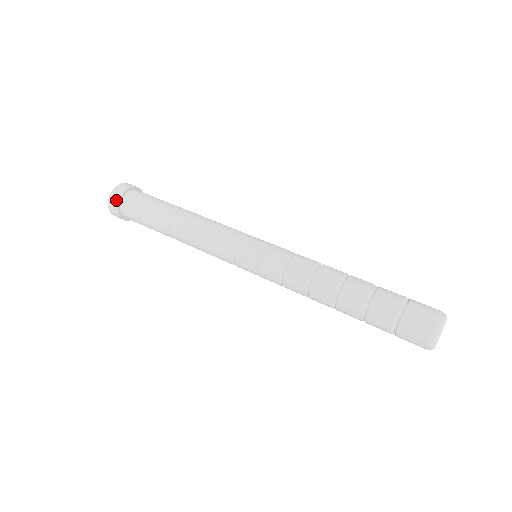
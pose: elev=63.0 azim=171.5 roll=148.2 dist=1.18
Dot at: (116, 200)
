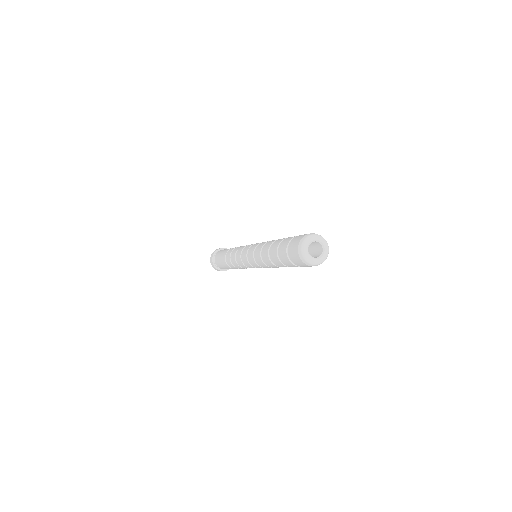
Dot at: (219, 249)
